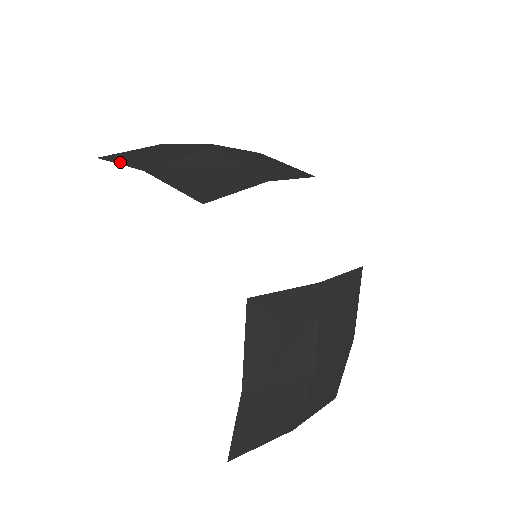
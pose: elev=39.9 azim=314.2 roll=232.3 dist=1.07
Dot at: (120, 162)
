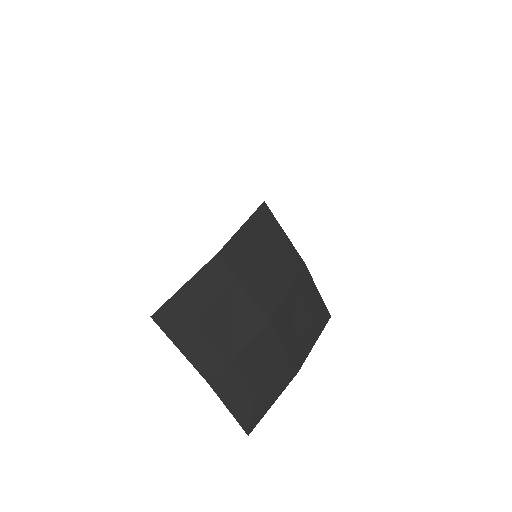
Dot at: occluded
